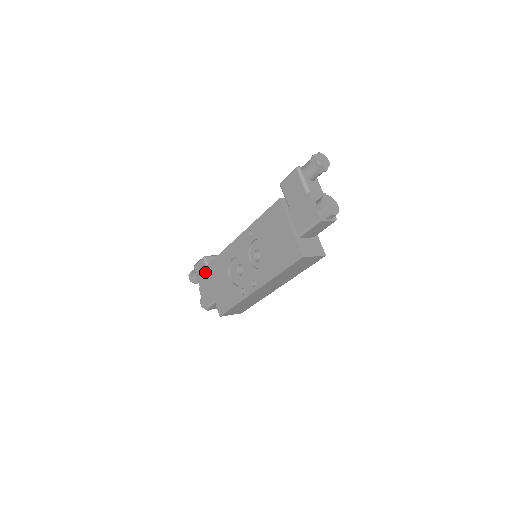
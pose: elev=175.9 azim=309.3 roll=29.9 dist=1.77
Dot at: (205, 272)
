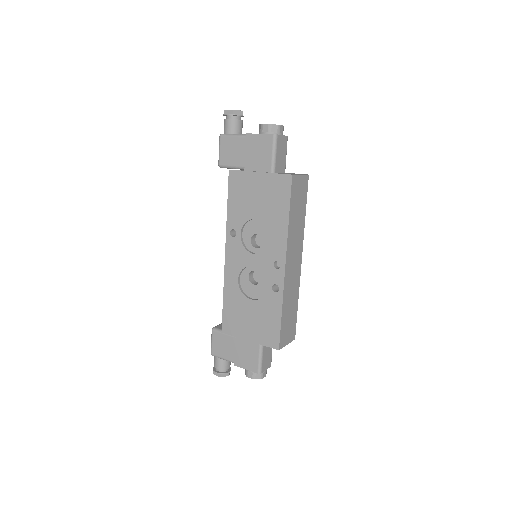
Dot at: (226, 339)
